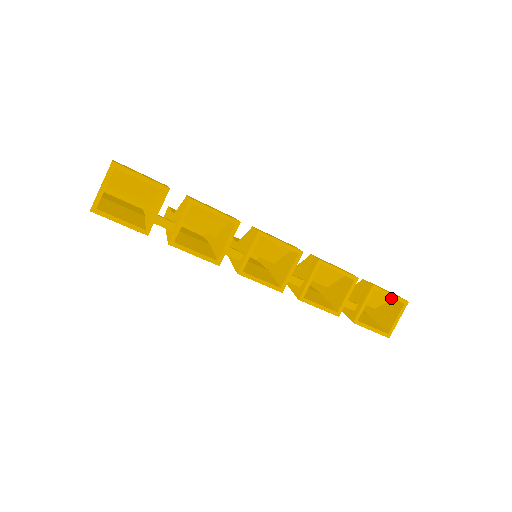
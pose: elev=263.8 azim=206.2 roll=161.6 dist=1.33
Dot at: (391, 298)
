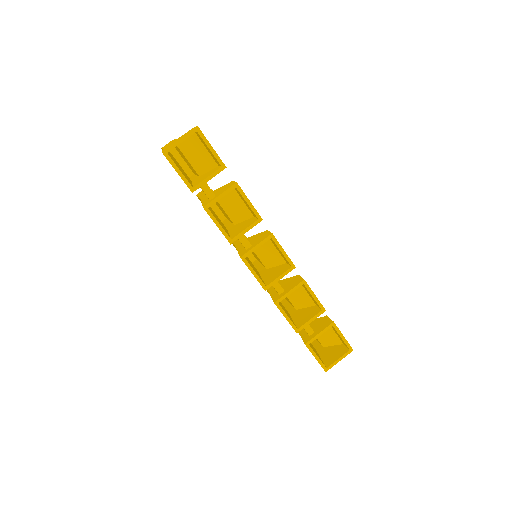
Dot at: (341, 342)
